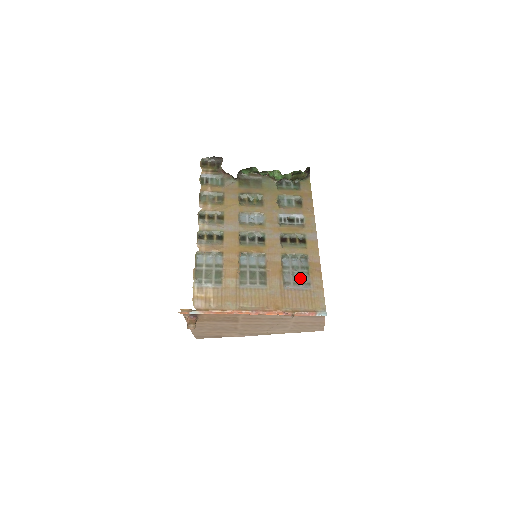
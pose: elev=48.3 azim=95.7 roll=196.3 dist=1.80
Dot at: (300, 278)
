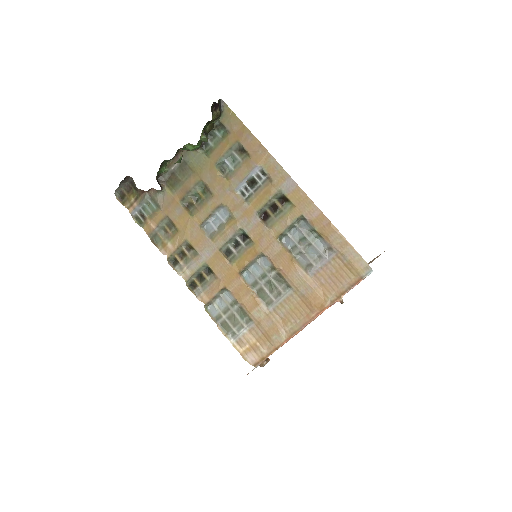
Dot at: (316, 250)
